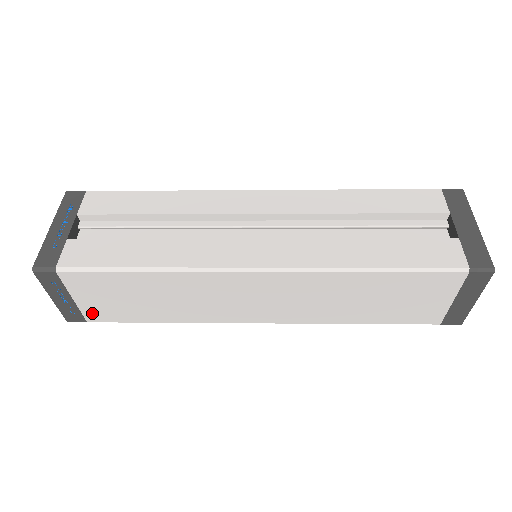
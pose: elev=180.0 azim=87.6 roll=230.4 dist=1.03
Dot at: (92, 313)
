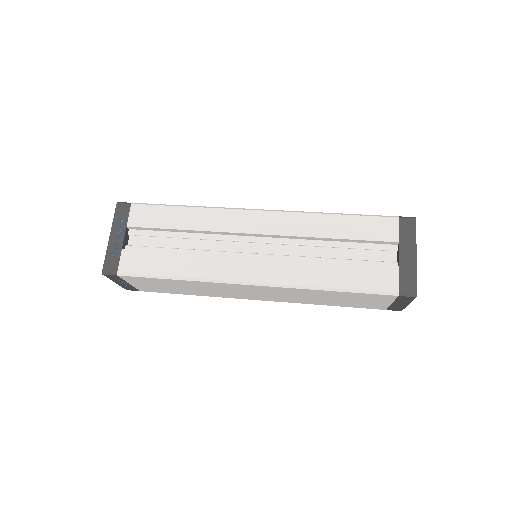
Dot at: (143, 289)
